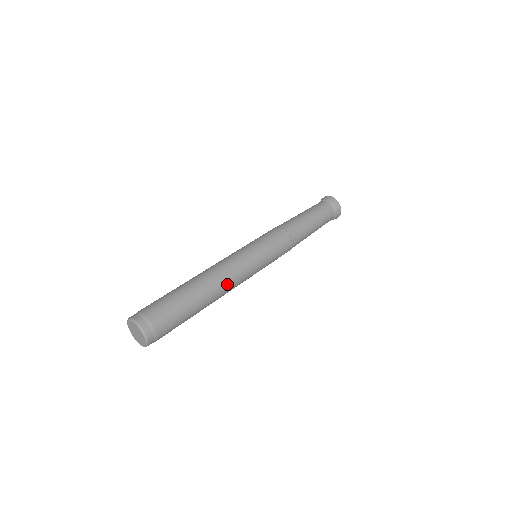
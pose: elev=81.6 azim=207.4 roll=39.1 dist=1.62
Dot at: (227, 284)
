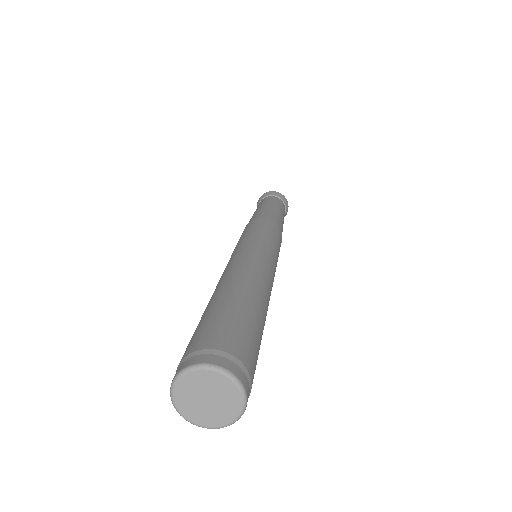
Dot at: (267, 280)
